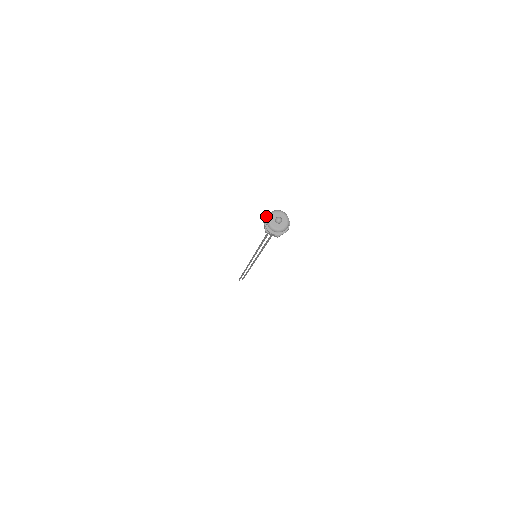
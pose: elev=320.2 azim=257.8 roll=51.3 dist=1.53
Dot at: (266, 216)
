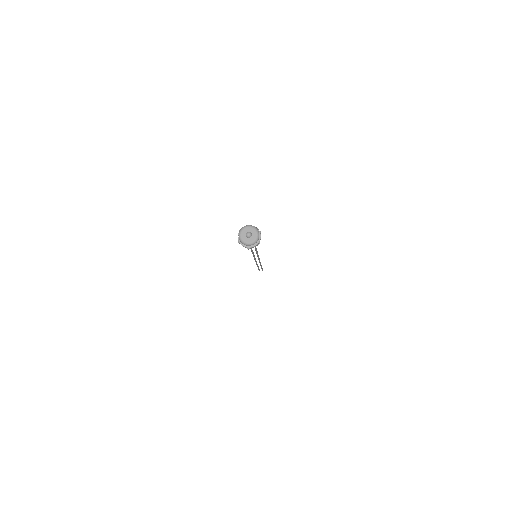
Dot at: (241, 228)
